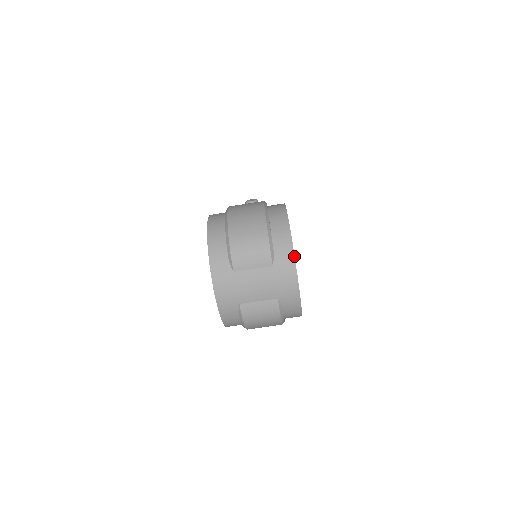
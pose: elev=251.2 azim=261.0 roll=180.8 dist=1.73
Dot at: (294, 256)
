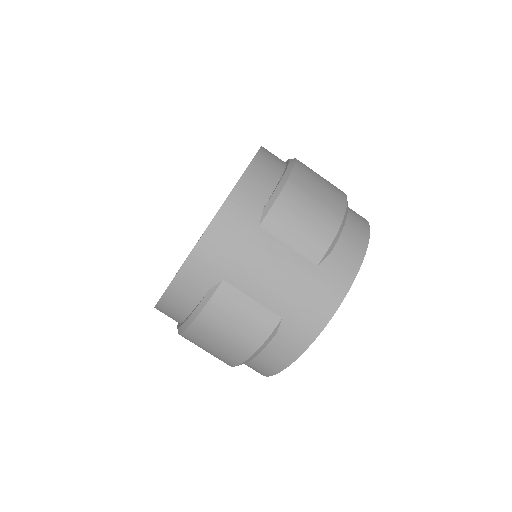
Dot at: (355, 277)
